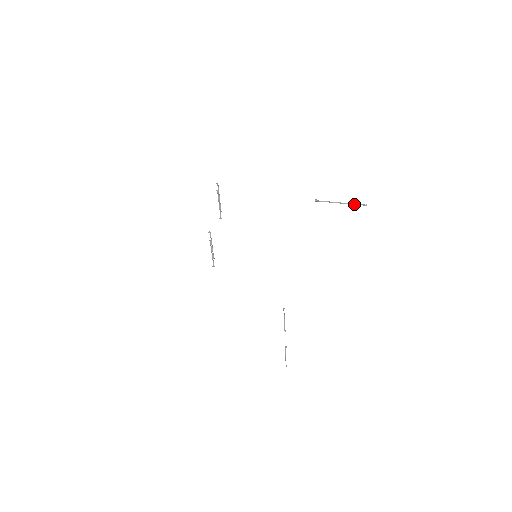
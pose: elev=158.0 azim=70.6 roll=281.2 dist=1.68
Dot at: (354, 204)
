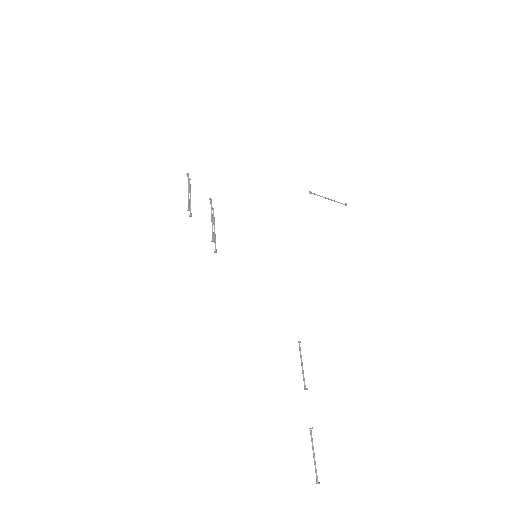
Dot at: (338, 202)
